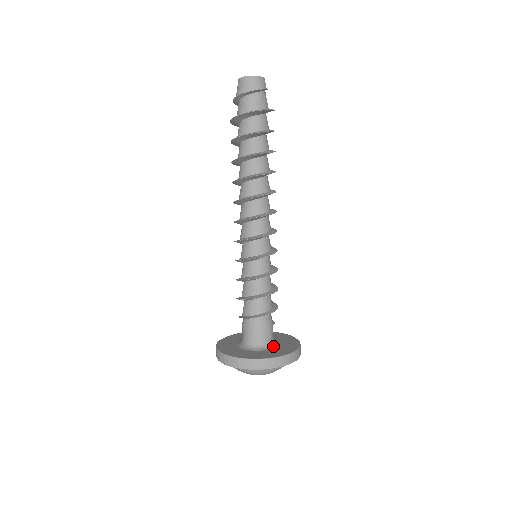
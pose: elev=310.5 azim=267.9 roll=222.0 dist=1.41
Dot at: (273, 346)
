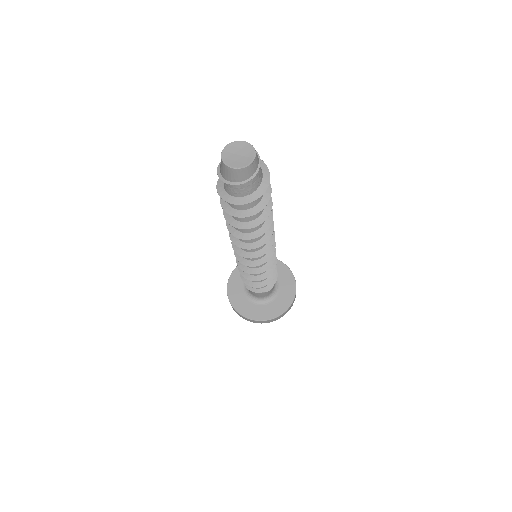
Dot at: (269, 300)
